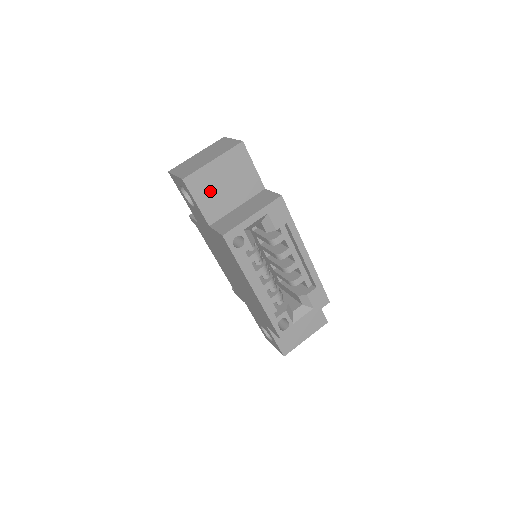
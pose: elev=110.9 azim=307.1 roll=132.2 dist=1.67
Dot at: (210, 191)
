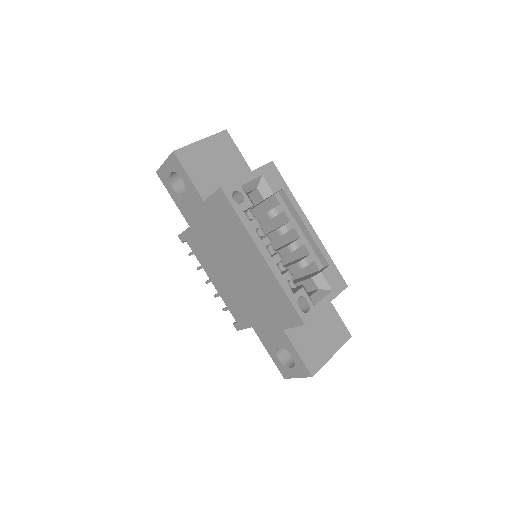
Dot at: (201, 167)
